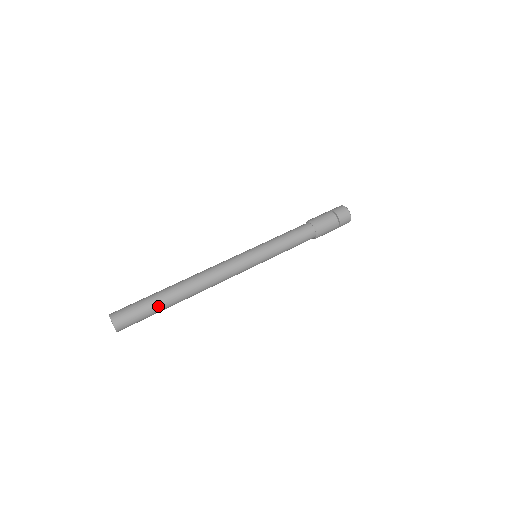
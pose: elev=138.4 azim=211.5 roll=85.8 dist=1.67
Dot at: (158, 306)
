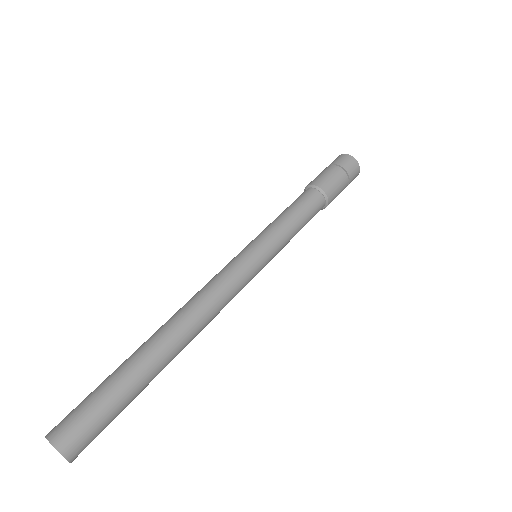
Dot at: (135, 392)
